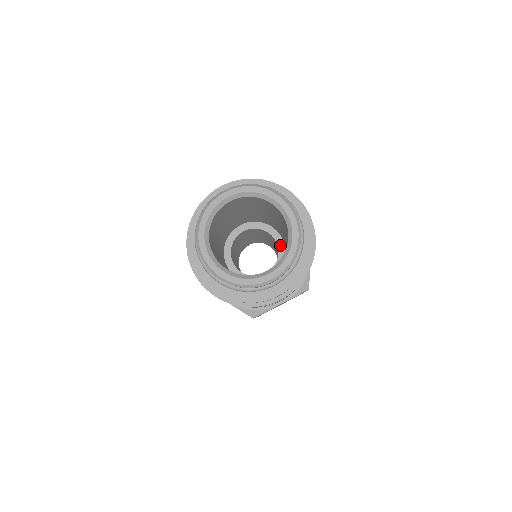
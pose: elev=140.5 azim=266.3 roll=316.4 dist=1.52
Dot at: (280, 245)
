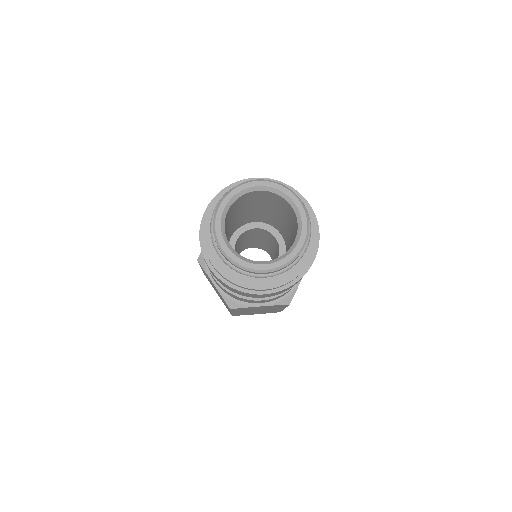
Dot at: (272, 231)
